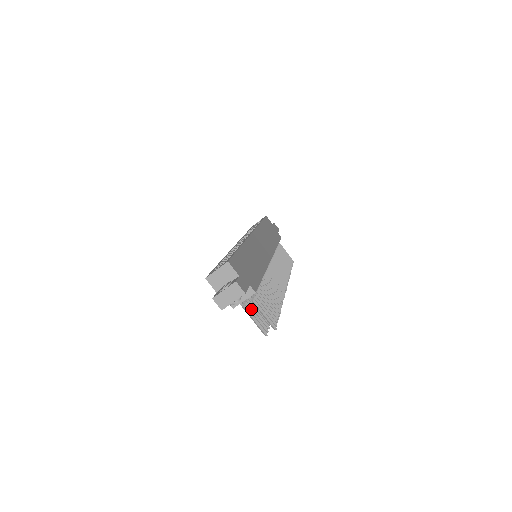
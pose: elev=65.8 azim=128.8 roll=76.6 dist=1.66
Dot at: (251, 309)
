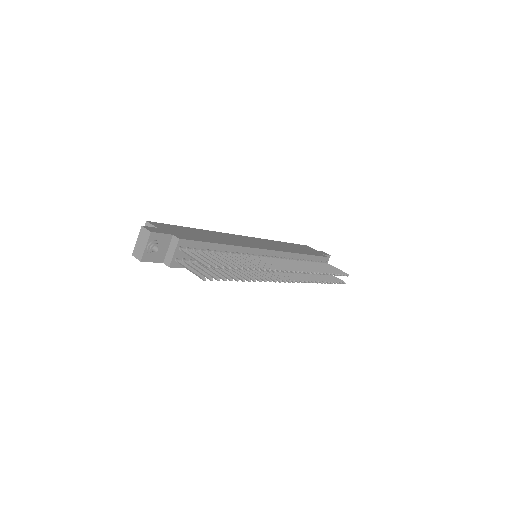
Dot at: (192, 264)
